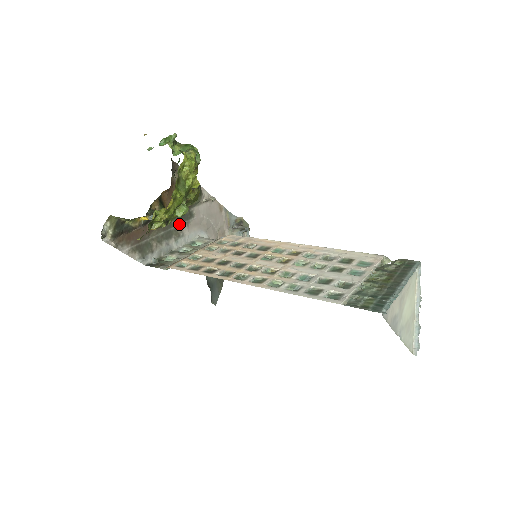
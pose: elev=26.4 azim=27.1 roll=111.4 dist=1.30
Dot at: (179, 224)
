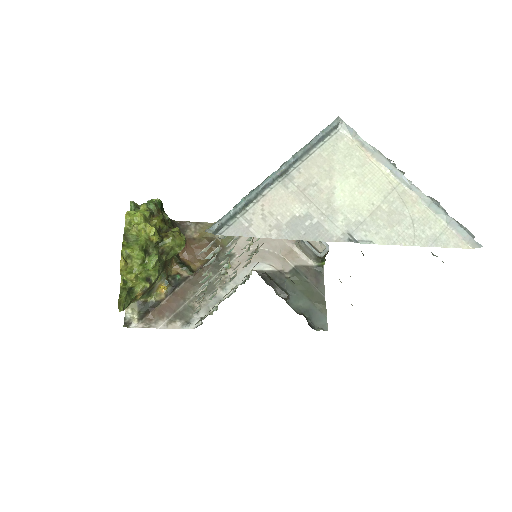
Dot at: (219, 272)
